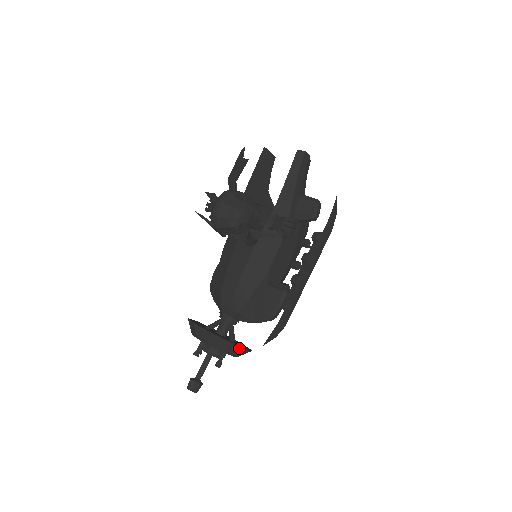
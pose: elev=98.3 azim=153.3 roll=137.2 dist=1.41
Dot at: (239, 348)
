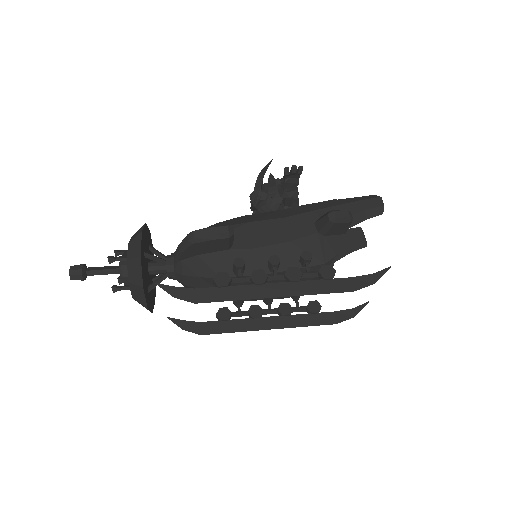
Dot at: (140, 245)
